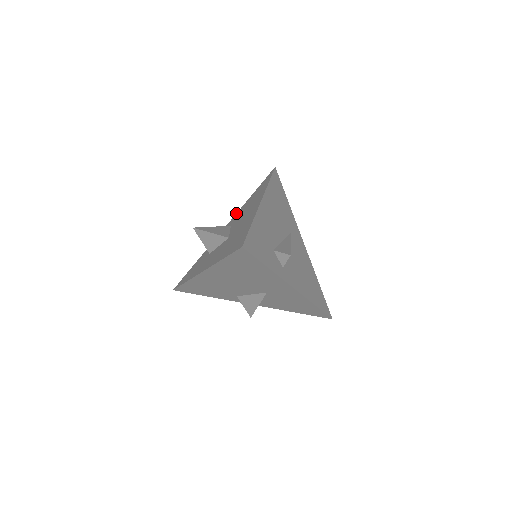
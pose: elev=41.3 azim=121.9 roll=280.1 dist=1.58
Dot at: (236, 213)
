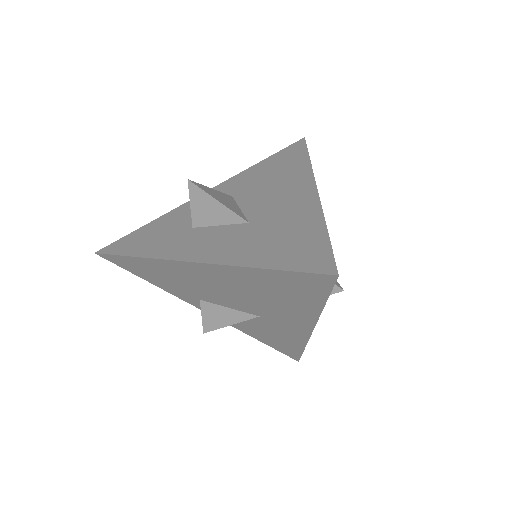
Dot at: occluded
